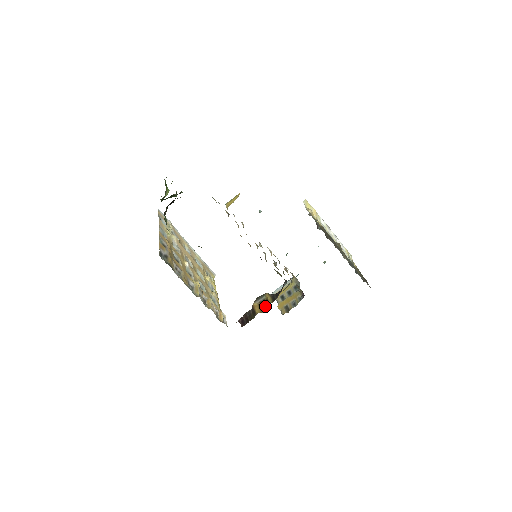
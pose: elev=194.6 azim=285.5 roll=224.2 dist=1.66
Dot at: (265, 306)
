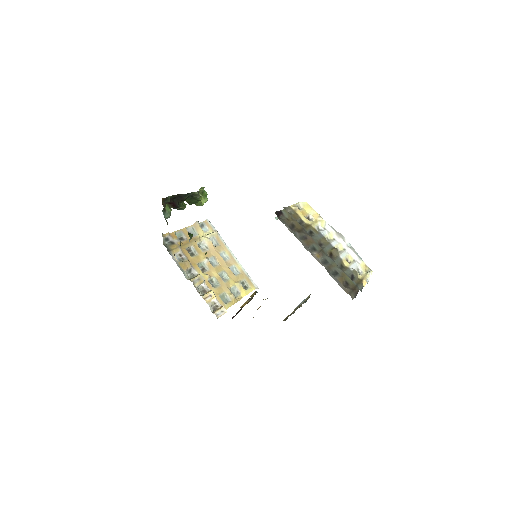
Dot at: occluded
